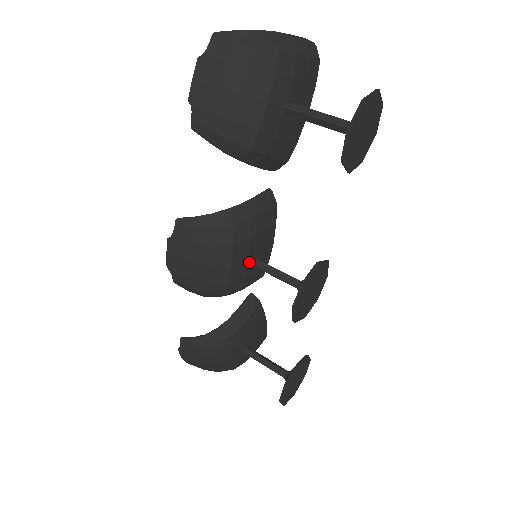
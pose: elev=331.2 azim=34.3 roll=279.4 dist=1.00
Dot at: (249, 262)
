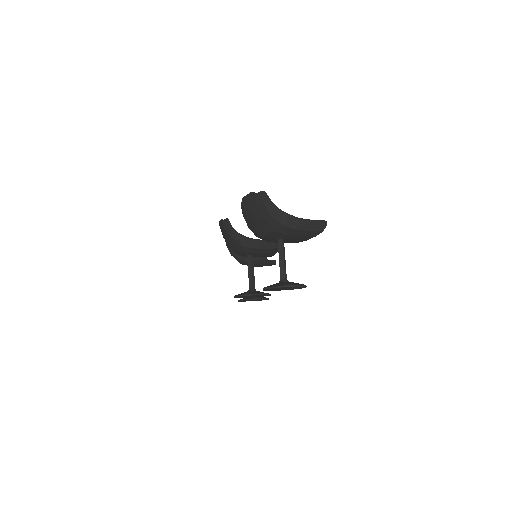
Dot at: (248, 257)
